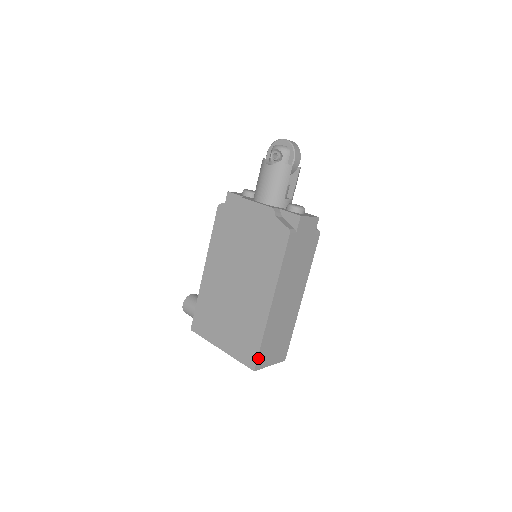
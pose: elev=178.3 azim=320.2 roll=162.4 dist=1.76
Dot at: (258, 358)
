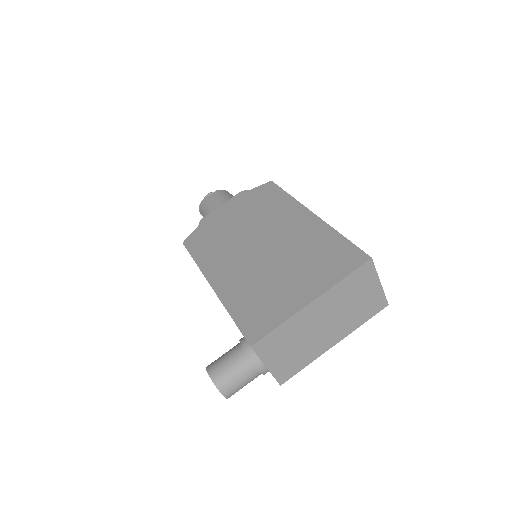
Dot at: (359, 249)
